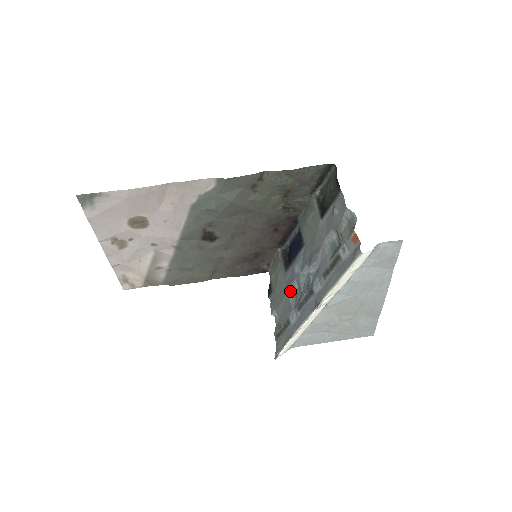
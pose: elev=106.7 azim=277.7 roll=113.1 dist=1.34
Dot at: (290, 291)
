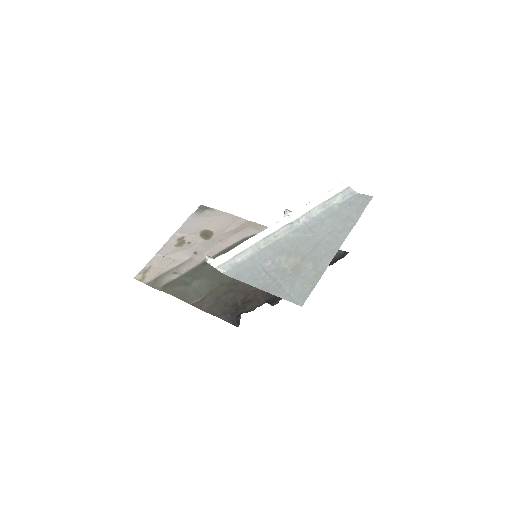
Dot at: occluded
